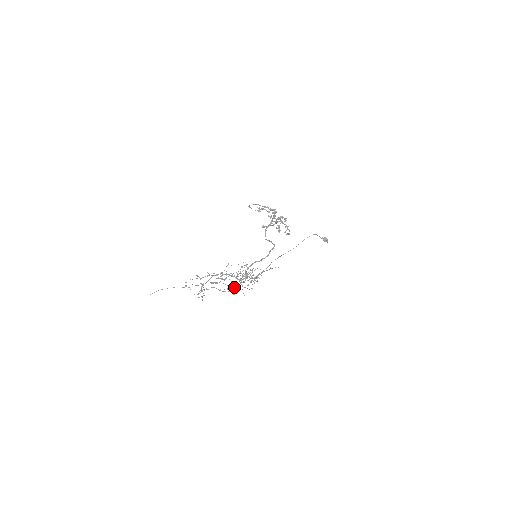
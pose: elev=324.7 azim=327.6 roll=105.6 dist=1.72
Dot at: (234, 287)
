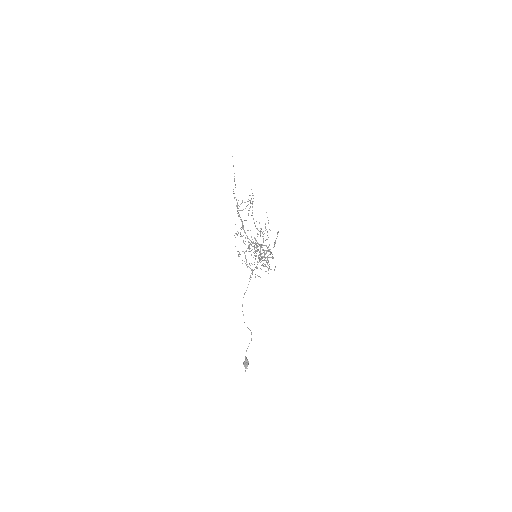
Dot at: occluded
